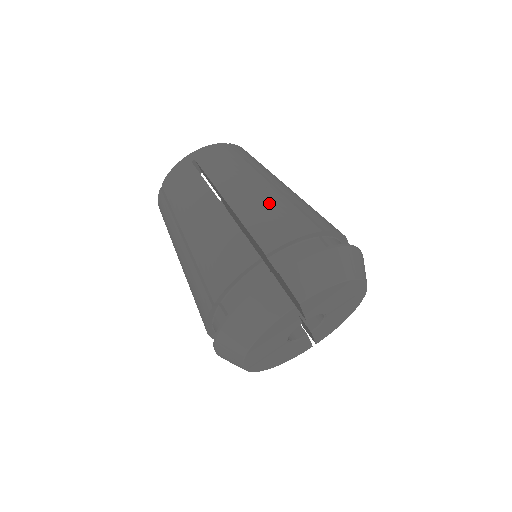
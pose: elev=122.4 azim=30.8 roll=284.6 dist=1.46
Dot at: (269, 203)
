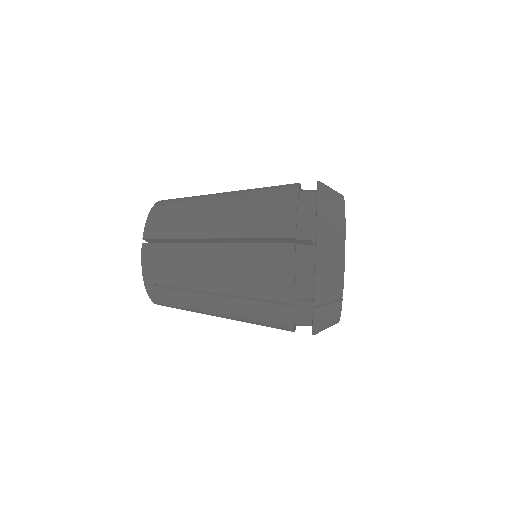
Dot at: (255, 188)
